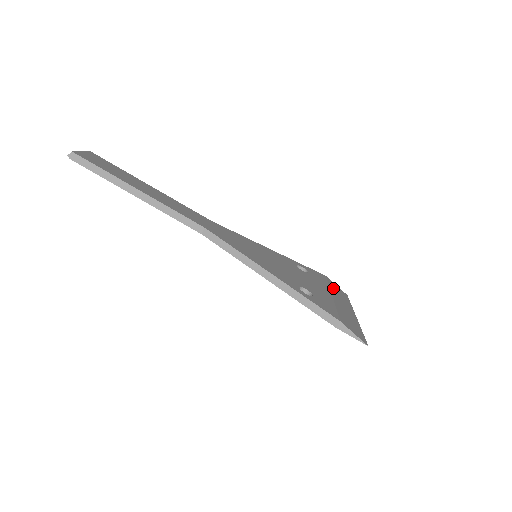
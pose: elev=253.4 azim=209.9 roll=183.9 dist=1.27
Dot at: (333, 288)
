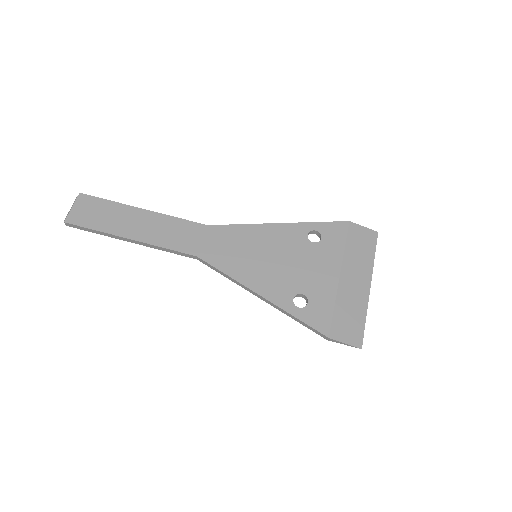
Dot at: (351, 247)
